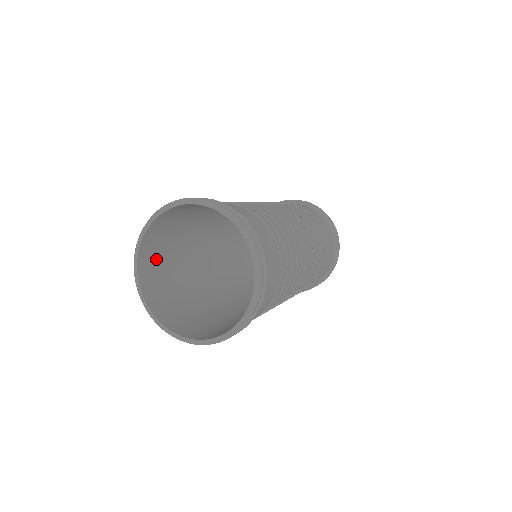
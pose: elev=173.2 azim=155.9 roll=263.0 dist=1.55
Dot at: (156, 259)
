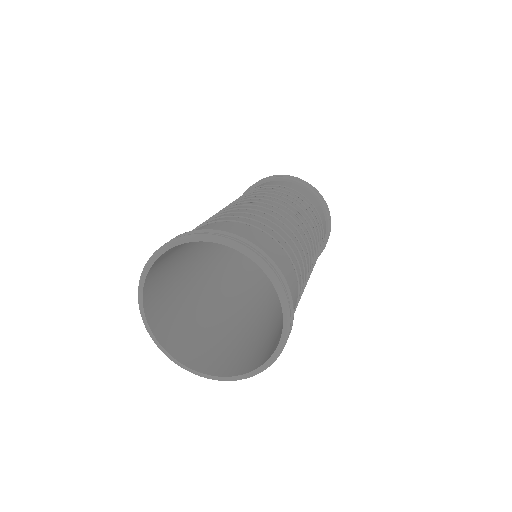
Dot at: (163, 309)
